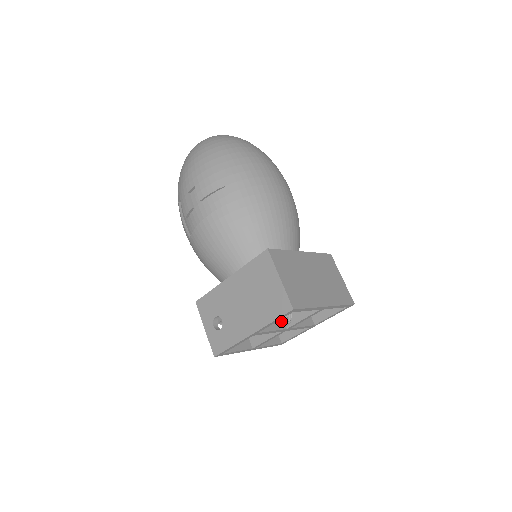
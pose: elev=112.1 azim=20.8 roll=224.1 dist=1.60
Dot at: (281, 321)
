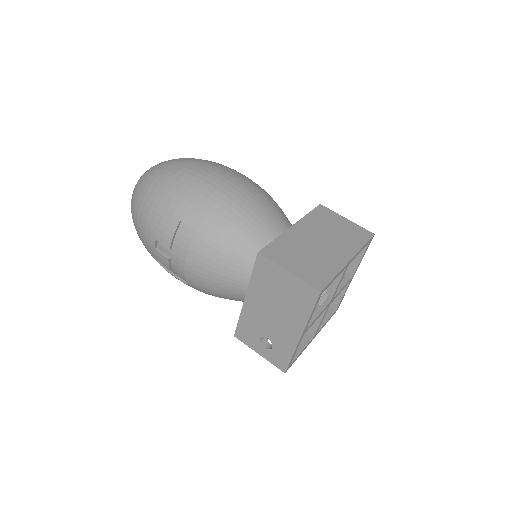
Dot at: (319, 300)
